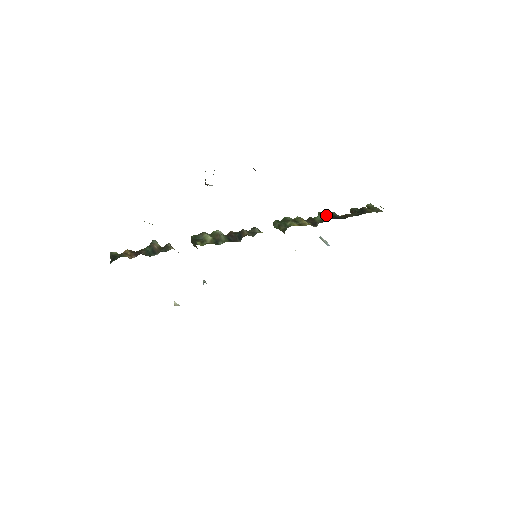
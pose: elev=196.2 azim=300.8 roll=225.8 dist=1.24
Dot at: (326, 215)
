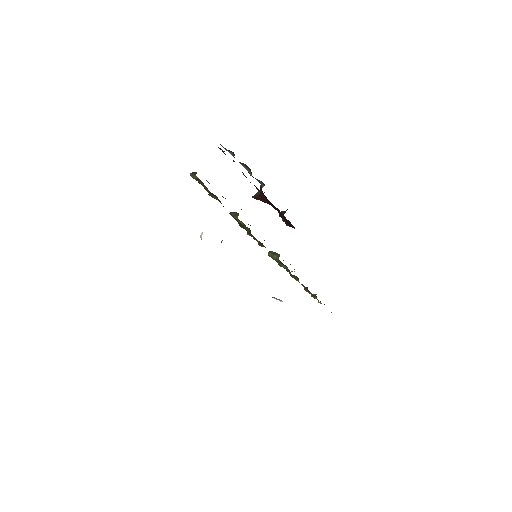
Dot at: occluded
